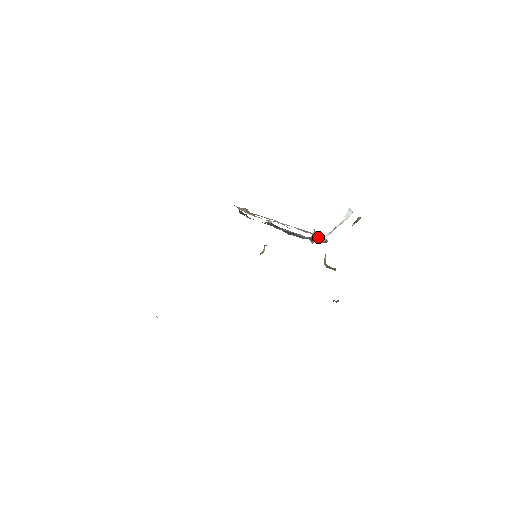
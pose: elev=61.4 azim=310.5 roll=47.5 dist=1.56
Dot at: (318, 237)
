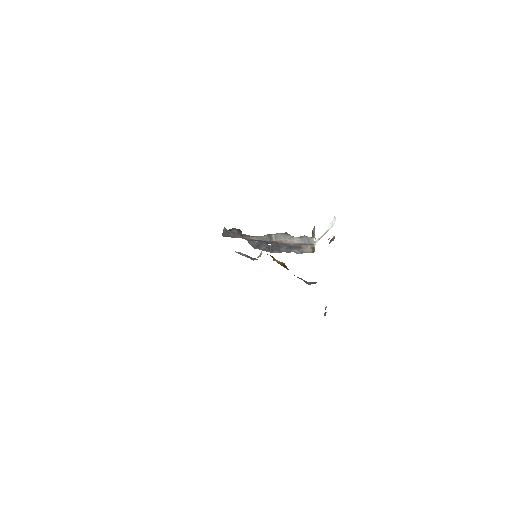
Dot at: occluded
